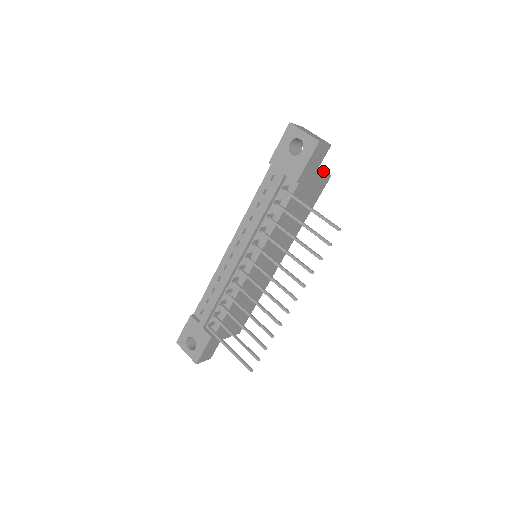
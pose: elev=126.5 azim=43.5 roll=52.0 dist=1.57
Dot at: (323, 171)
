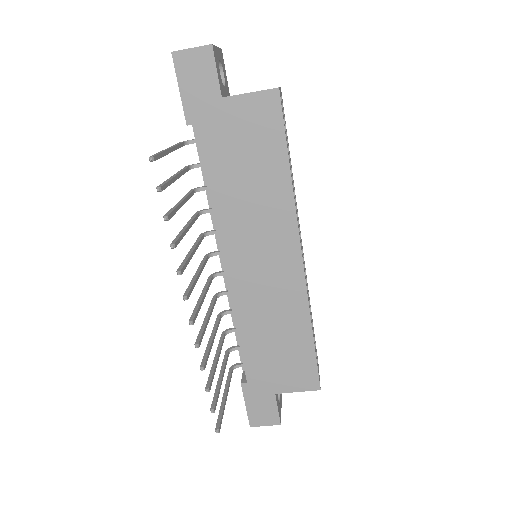
Dot at: occluded
